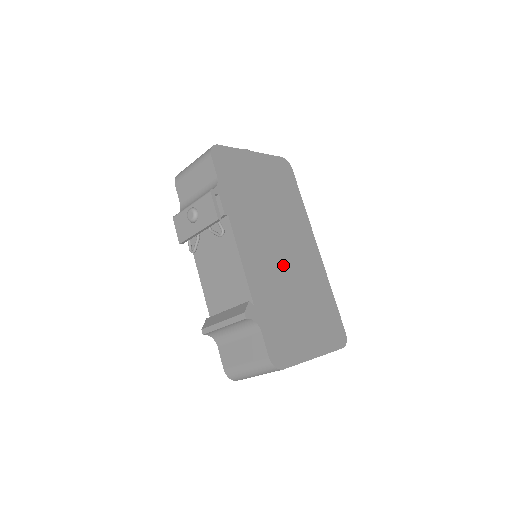
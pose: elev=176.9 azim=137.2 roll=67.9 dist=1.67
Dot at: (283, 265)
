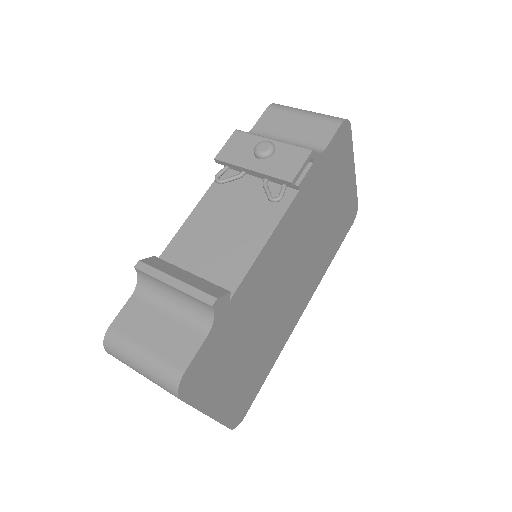
Dot at: (277, 294)
